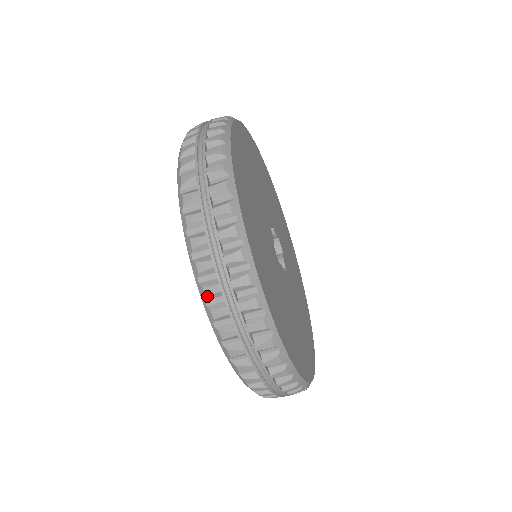
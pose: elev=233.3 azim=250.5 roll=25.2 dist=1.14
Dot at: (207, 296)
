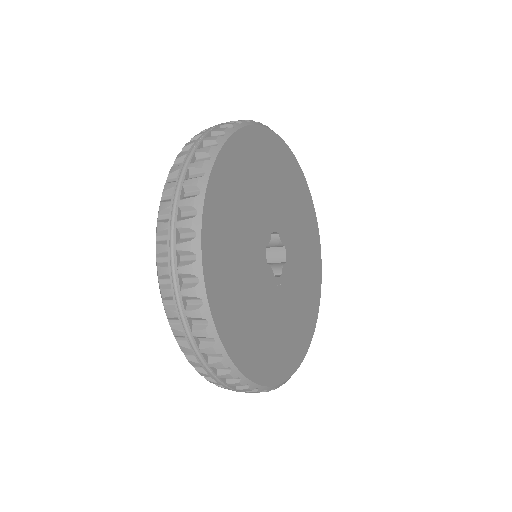
Dot at: occluded
